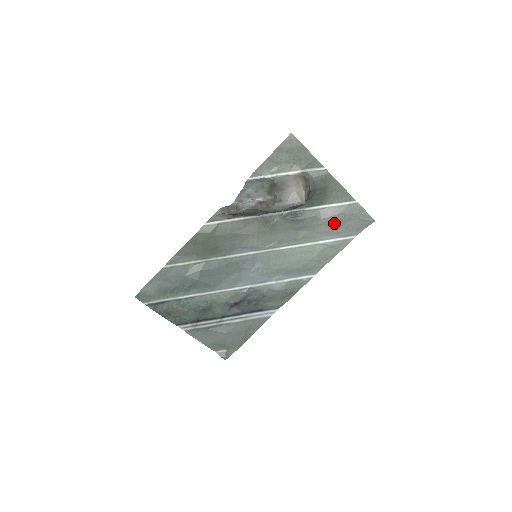
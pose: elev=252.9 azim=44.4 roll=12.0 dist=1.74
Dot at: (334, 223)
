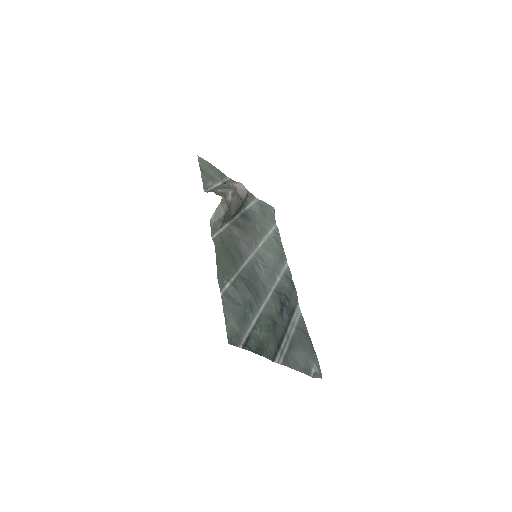
Dot at: (263, 216)
